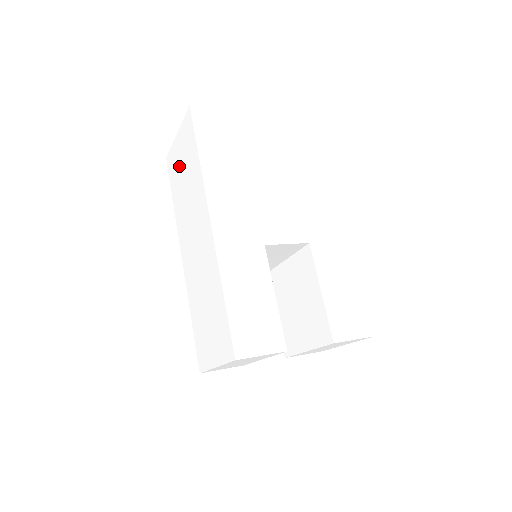
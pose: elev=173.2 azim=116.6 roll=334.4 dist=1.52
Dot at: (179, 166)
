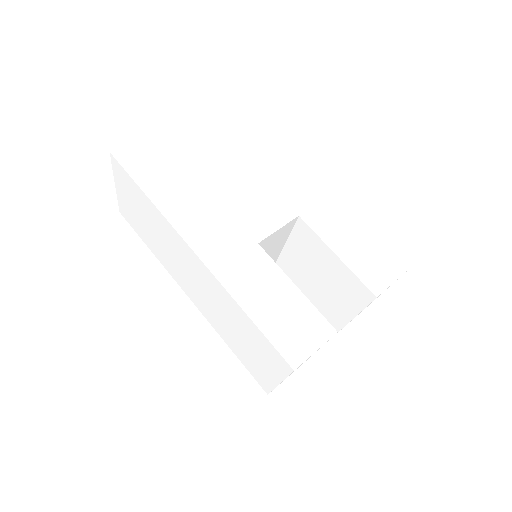
Dot at: (135, 214)
